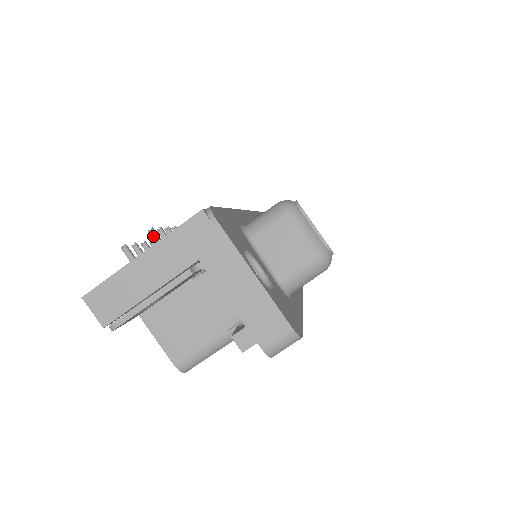
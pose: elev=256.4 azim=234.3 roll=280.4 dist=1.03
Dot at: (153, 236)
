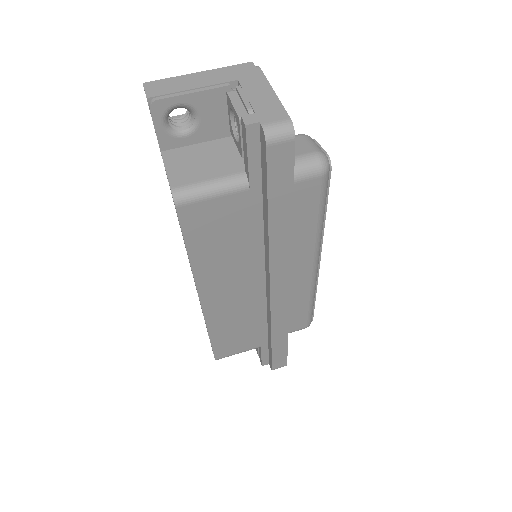
Dot at: occluded
